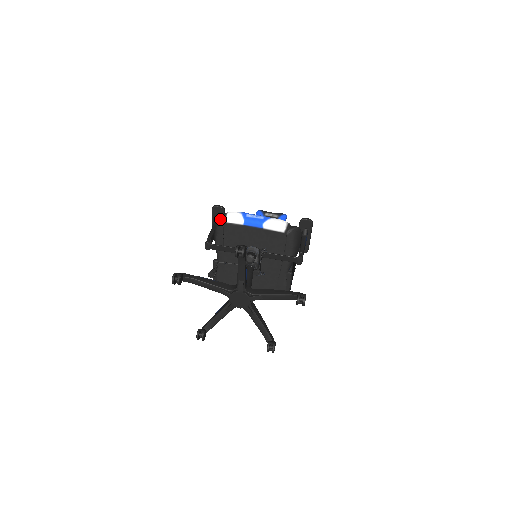
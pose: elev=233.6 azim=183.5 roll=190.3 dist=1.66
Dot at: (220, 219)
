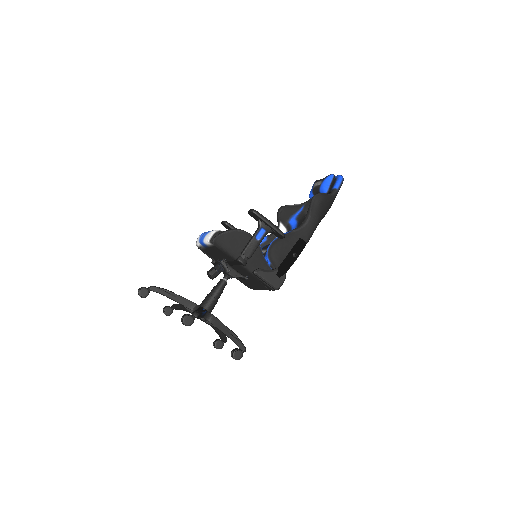
Dot at: occluded
